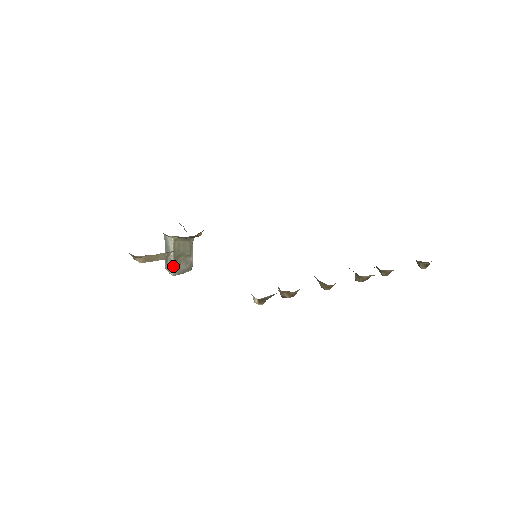
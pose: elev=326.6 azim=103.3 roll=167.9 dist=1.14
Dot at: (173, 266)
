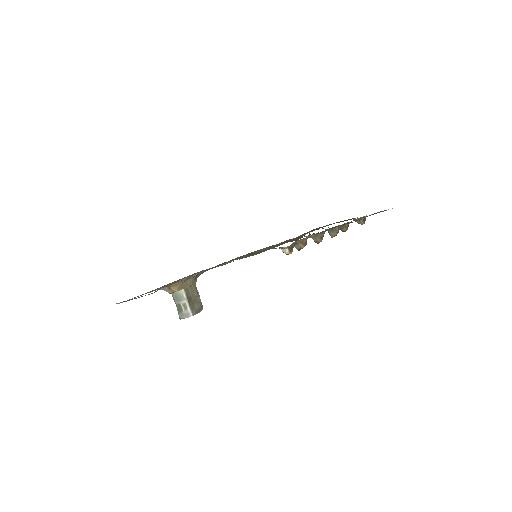
Dot at: (190, 308)
